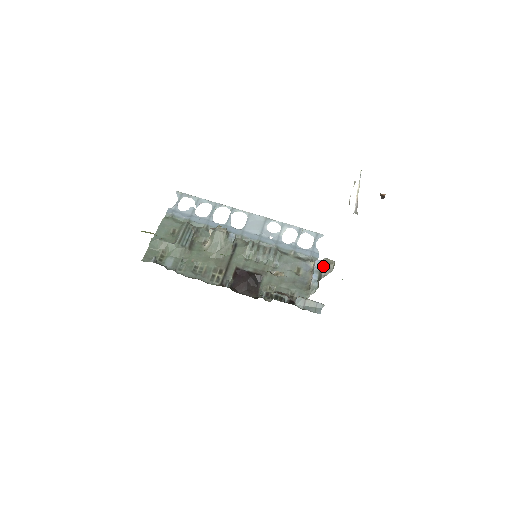
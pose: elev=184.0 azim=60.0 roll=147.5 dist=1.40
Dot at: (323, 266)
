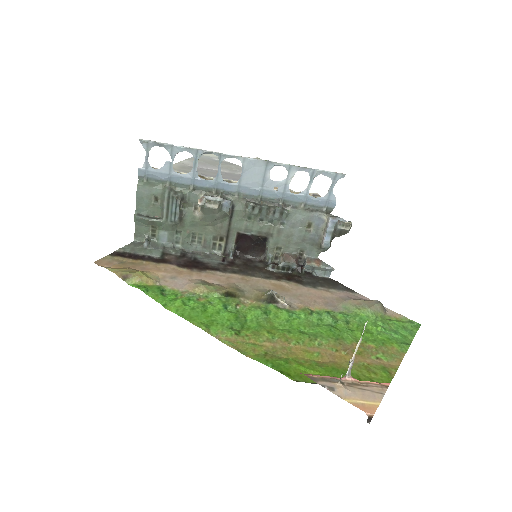
Dot at: (337, 230)
